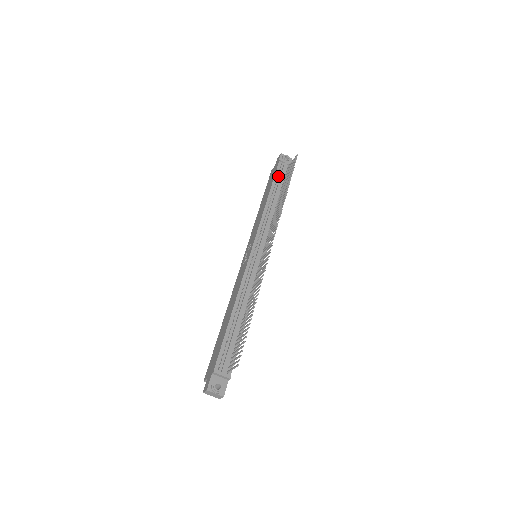
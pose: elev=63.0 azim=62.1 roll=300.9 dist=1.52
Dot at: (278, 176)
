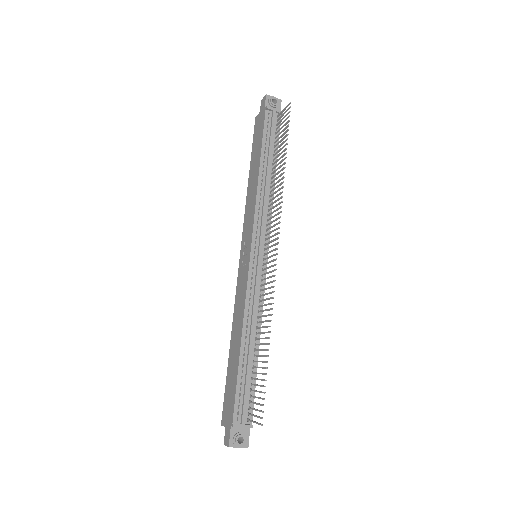
Dot at: (267, 134)
